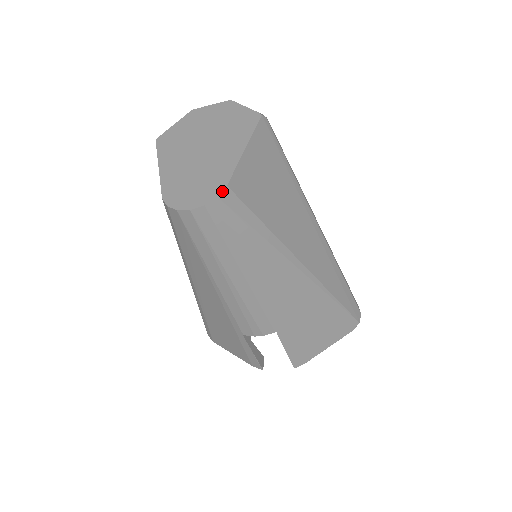
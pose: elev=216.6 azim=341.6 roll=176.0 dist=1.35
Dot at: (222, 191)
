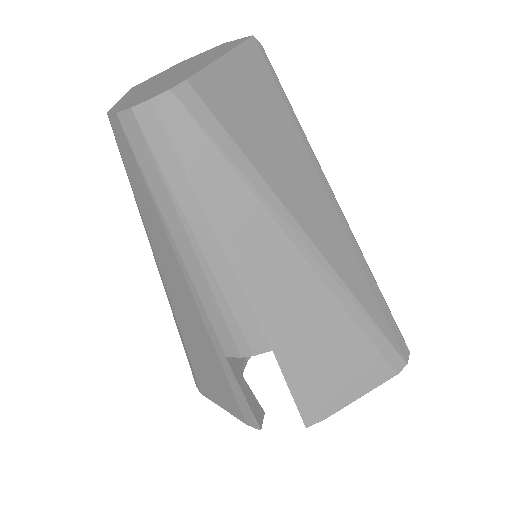
Dot at: (178, 84)
